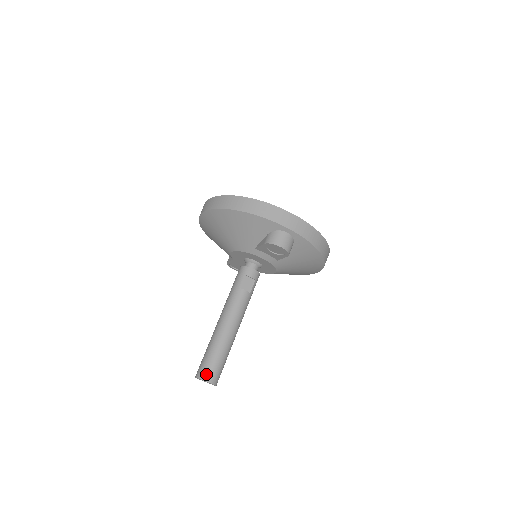
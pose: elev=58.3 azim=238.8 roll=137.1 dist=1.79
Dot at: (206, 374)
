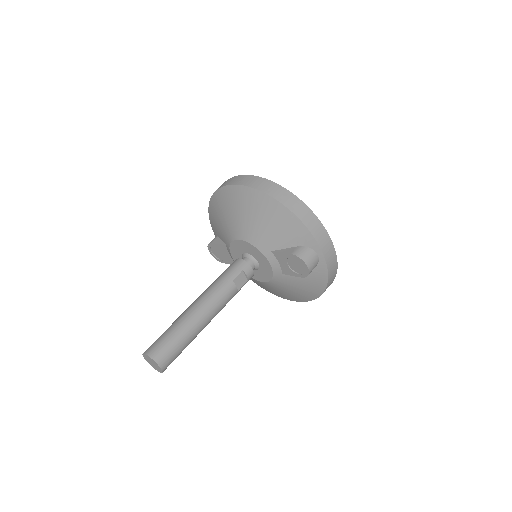
Dot at: (161, 356)
